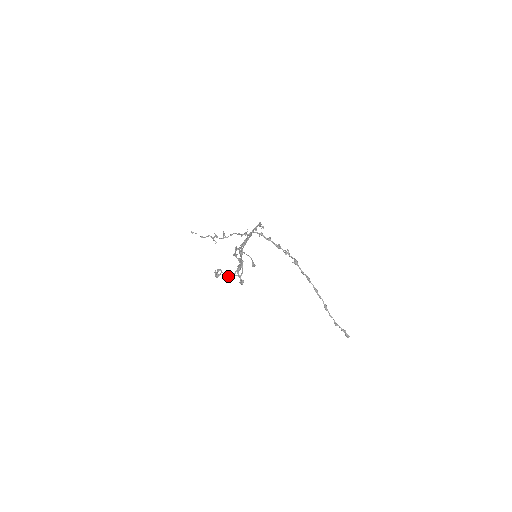
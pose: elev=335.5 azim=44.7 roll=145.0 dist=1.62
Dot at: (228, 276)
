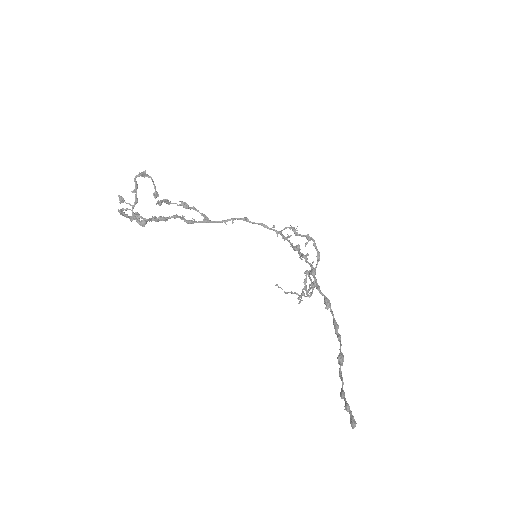
Dot at: (137, 217)
